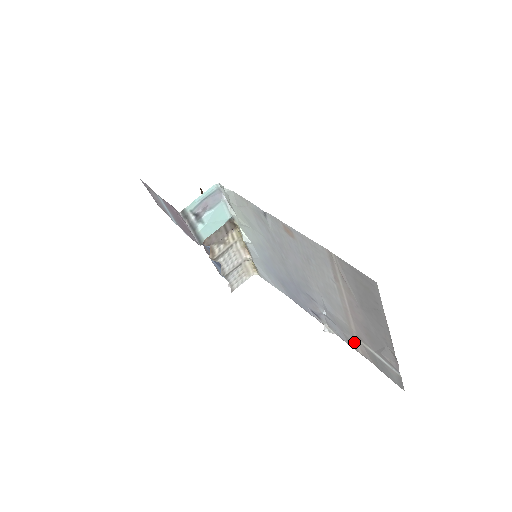
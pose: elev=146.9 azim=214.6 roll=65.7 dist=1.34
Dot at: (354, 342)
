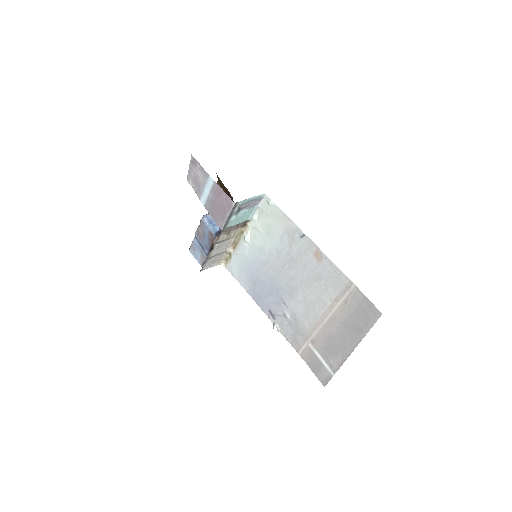
Dot at: (302, 344)
